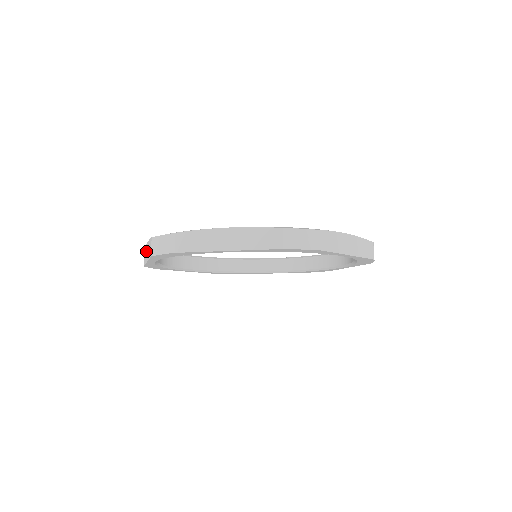
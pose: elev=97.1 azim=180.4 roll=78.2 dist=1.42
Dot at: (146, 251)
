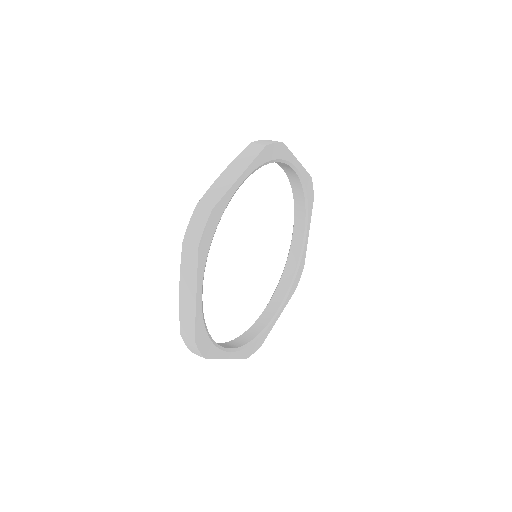
Dot at: (224, 179)
